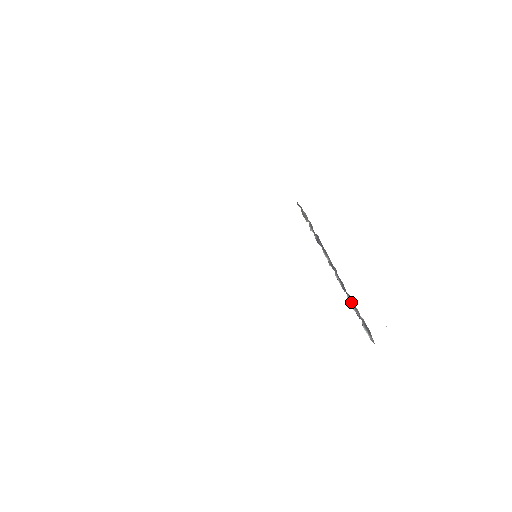
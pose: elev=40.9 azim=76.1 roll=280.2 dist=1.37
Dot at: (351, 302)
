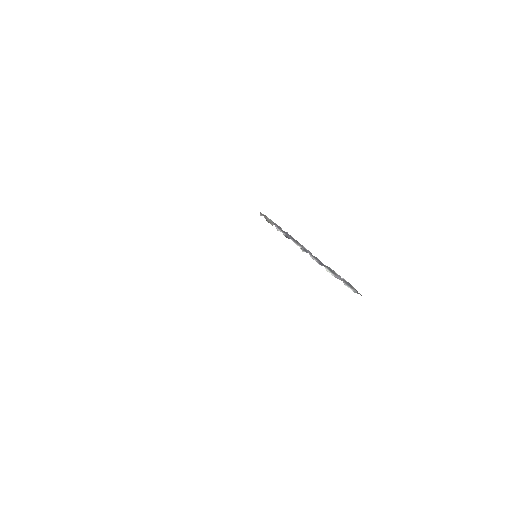
Dot at: (330, 271)
